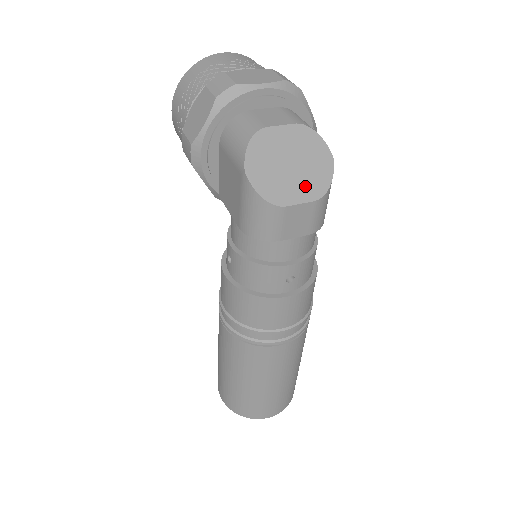
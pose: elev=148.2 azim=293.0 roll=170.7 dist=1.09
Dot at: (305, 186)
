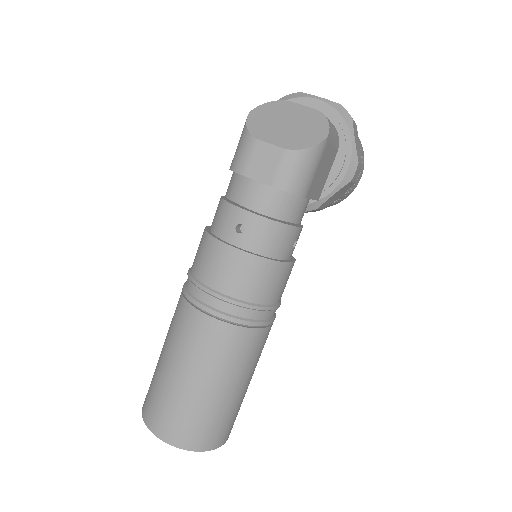
Dot at: (286, 138)
